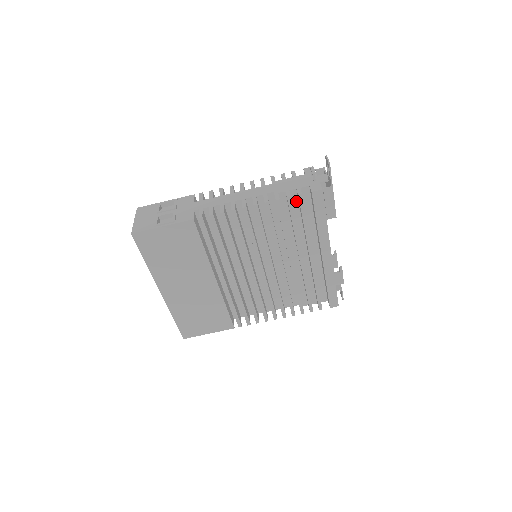
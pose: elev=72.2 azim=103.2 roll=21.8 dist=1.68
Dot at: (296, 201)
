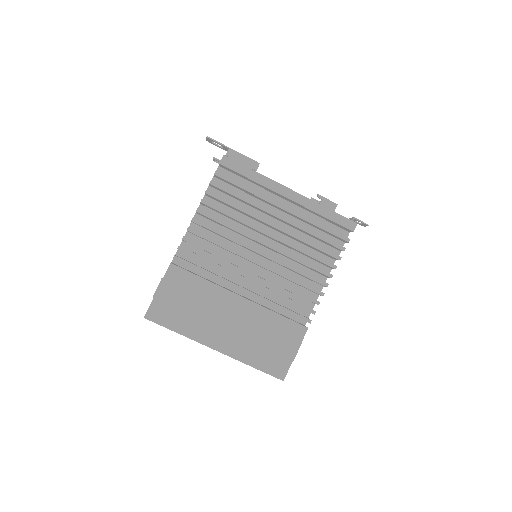
Dot at: (224, 184)
